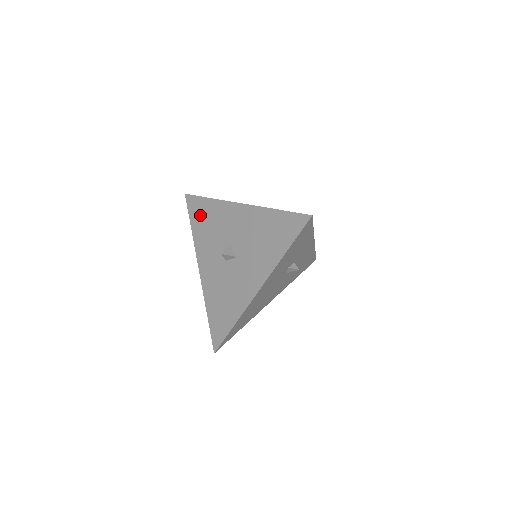
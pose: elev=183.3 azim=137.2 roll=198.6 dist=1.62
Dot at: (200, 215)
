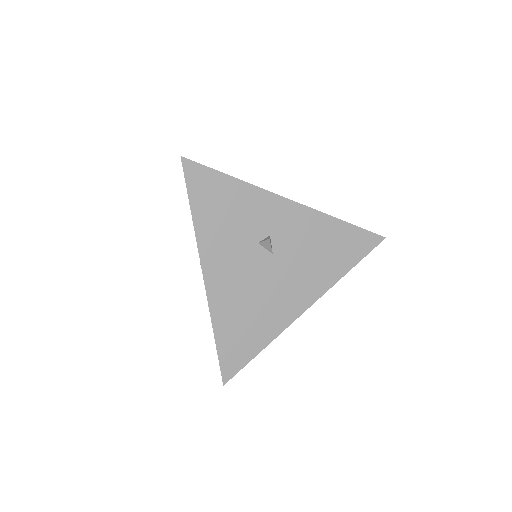
Dot at: occluded
